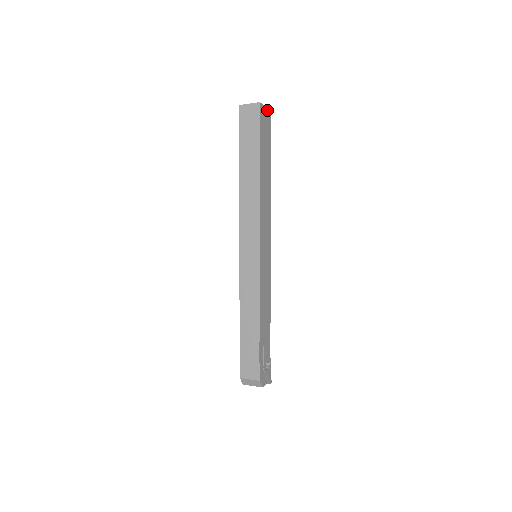
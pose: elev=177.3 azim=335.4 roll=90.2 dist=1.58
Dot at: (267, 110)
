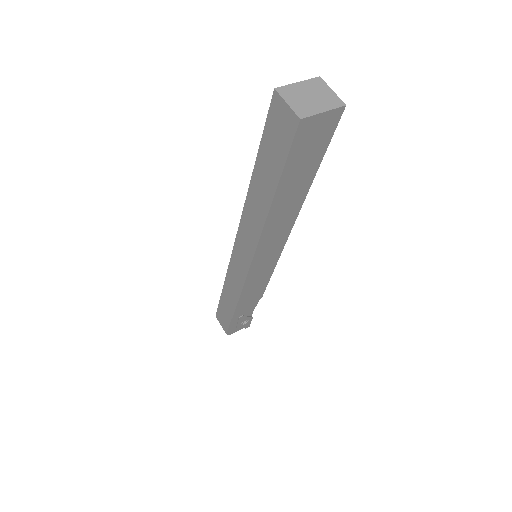
Dot at: (330, 113)
